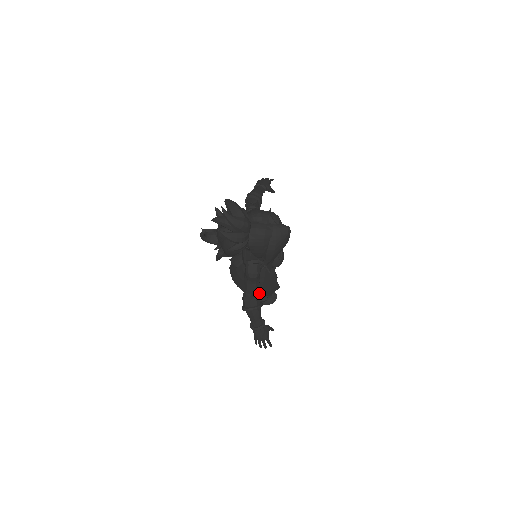
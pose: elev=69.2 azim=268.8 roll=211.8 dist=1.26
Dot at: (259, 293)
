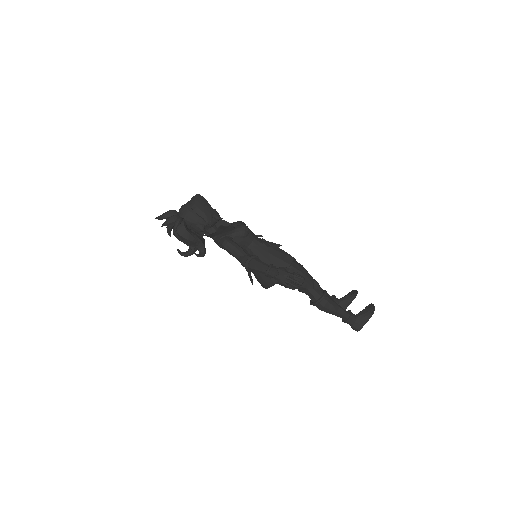
Dot at: occluded
